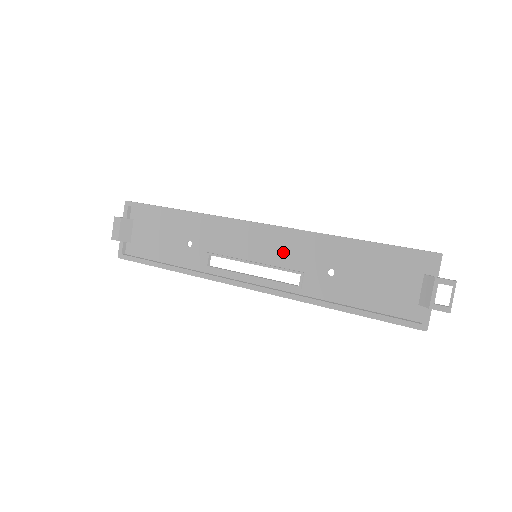
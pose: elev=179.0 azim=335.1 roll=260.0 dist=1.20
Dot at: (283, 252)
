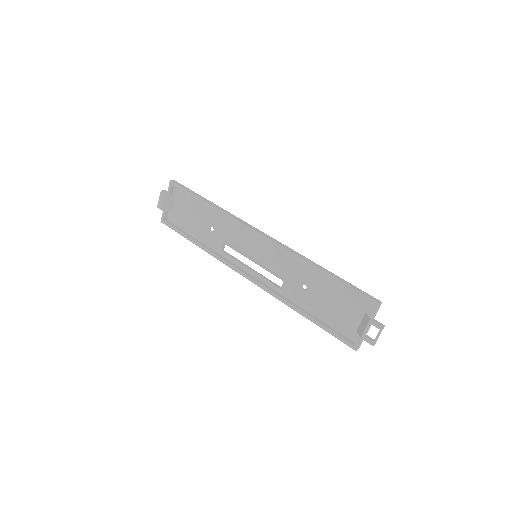
Dot at: (275, 260)
